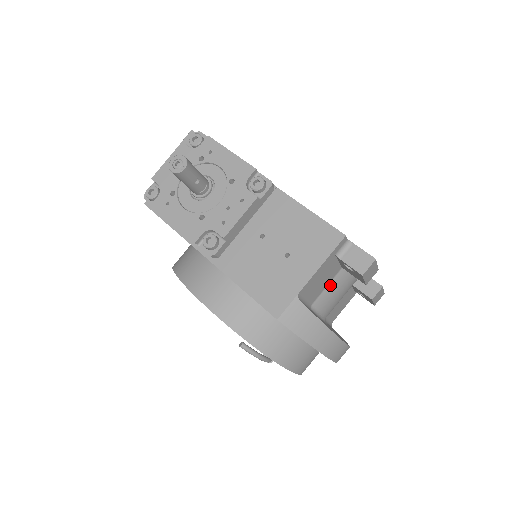
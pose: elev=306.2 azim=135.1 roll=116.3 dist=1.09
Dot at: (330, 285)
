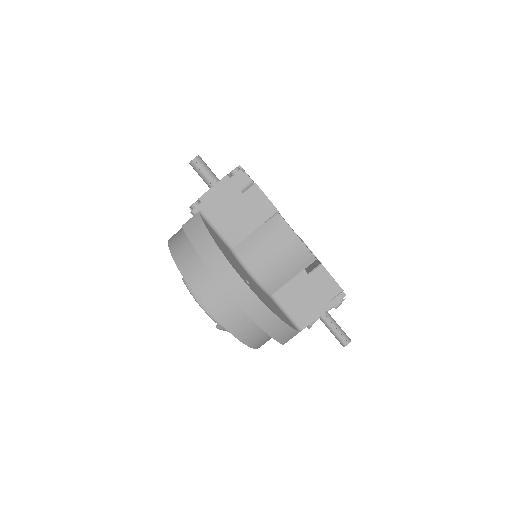
Dot at: (253, 234)
